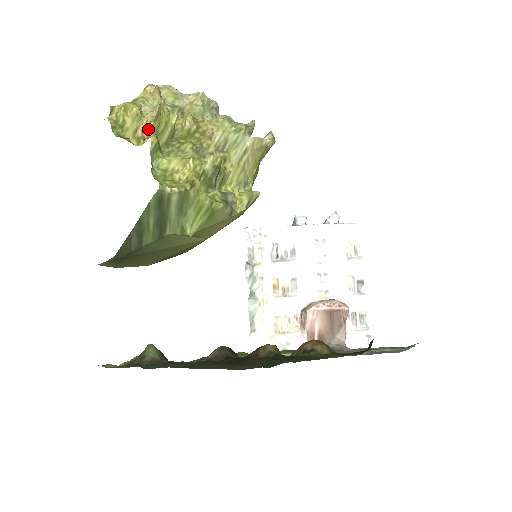
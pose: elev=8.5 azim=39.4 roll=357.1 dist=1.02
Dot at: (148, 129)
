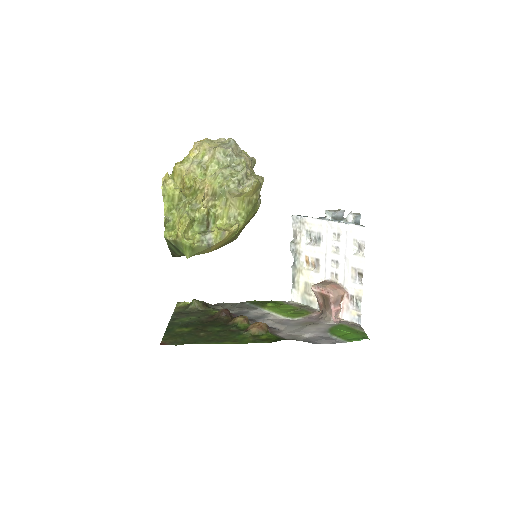
Dot at: (184, 183)
